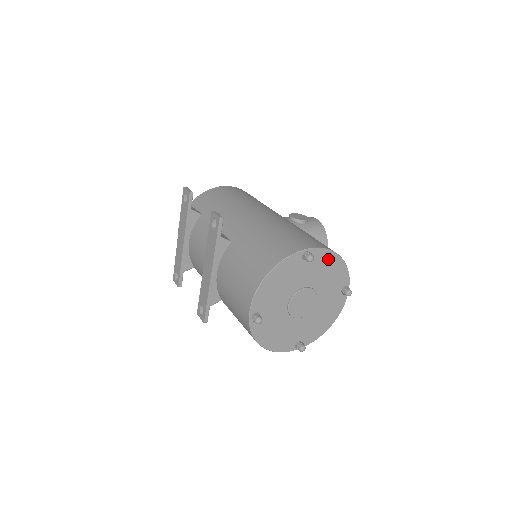
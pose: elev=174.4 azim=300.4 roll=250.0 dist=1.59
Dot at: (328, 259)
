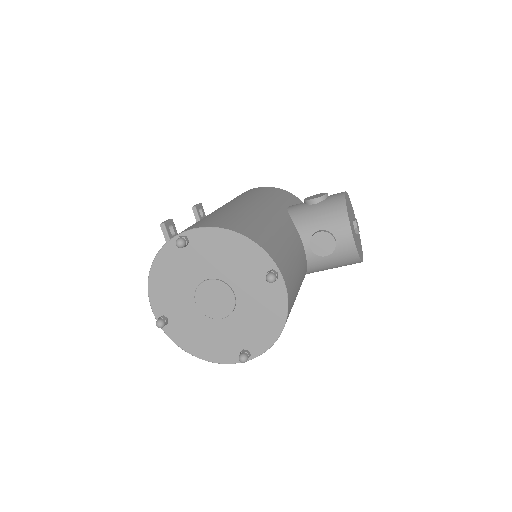
Dot at: (219, 239)
